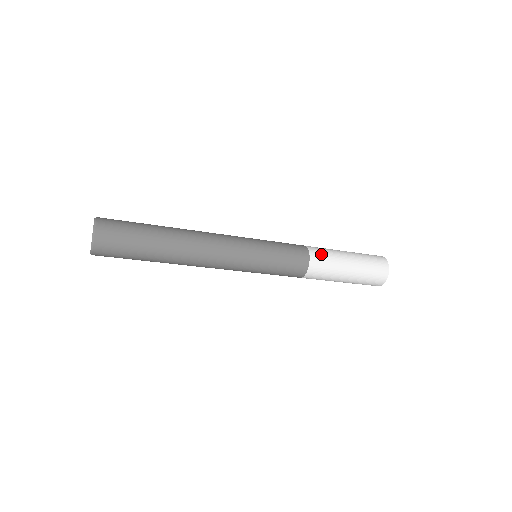
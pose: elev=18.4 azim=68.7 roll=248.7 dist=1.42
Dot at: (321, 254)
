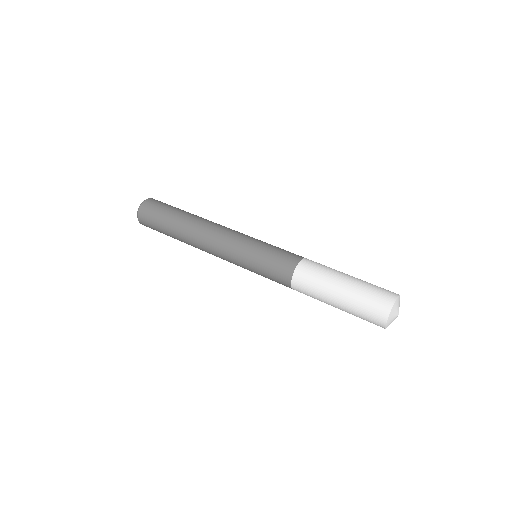
Dot at: occluded
